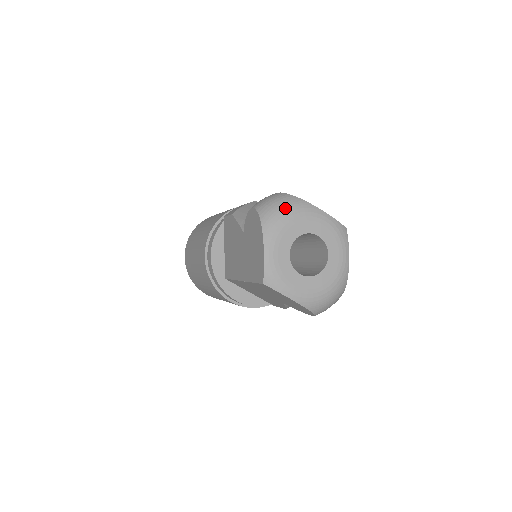
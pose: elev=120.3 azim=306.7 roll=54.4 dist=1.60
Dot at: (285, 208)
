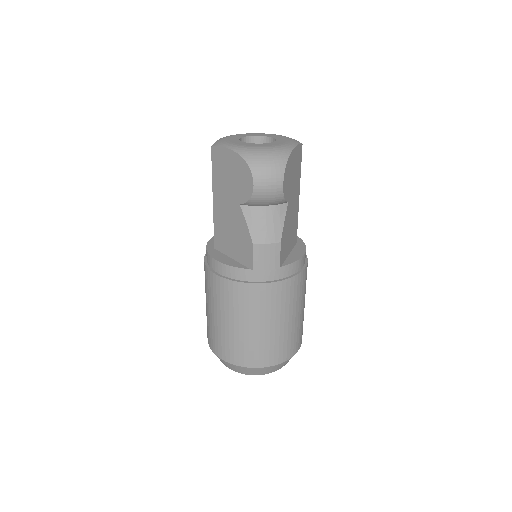
Dot at: occluded
